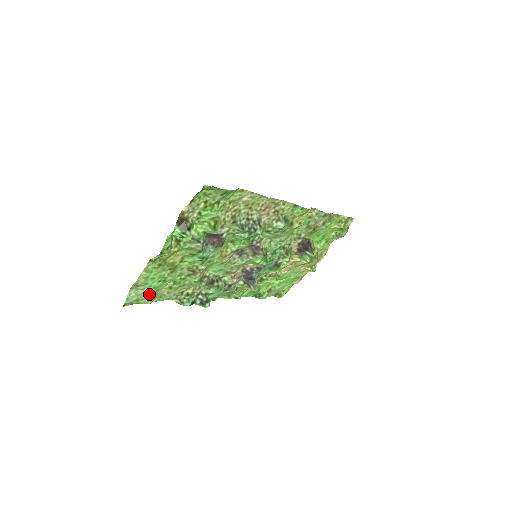
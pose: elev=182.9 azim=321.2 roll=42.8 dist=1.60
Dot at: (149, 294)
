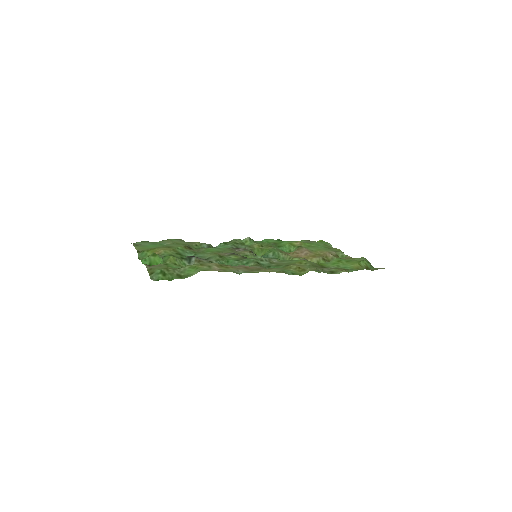
Dot at: (153, 243)
